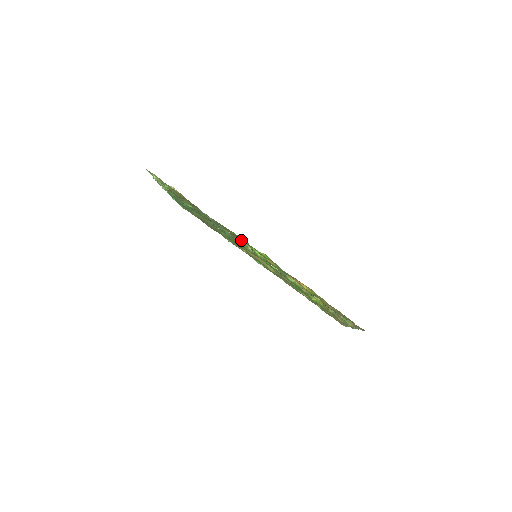
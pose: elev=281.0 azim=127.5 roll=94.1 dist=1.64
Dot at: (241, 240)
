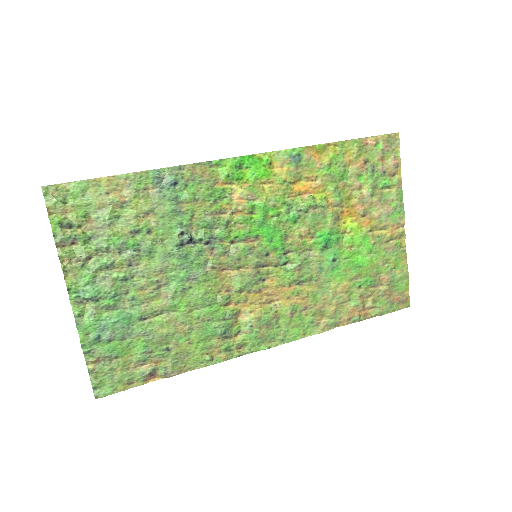
Dot at: (224, 202)
